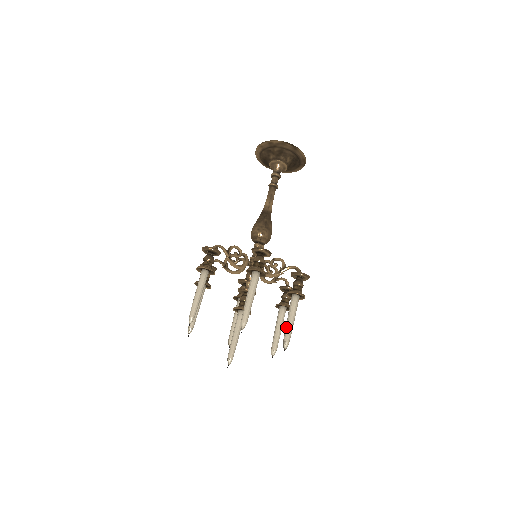
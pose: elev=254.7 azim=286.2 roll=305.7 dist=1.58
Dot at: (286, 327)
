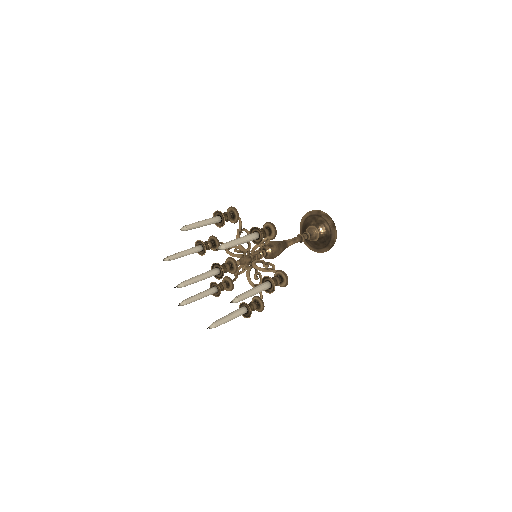
Dot at: occluded
